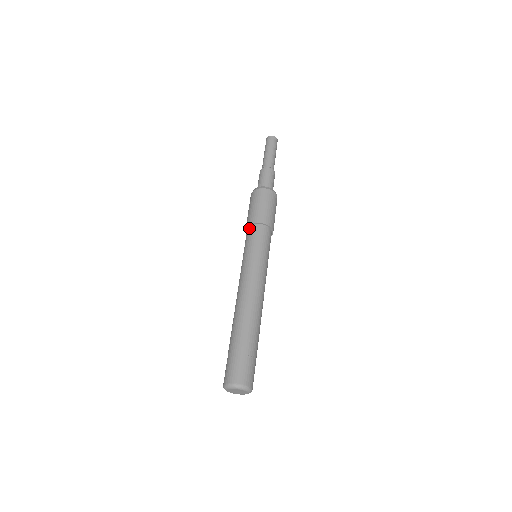
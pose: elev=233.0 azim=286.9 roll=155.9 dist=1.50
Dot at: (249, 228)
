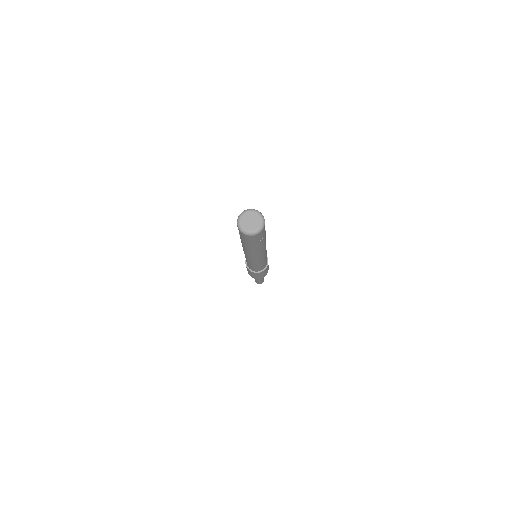
Dot at: occluded
